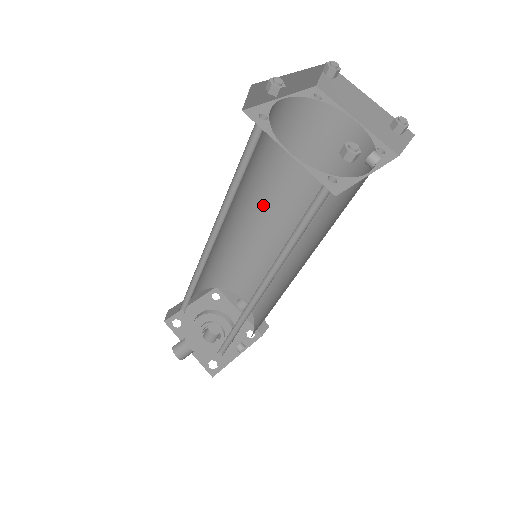
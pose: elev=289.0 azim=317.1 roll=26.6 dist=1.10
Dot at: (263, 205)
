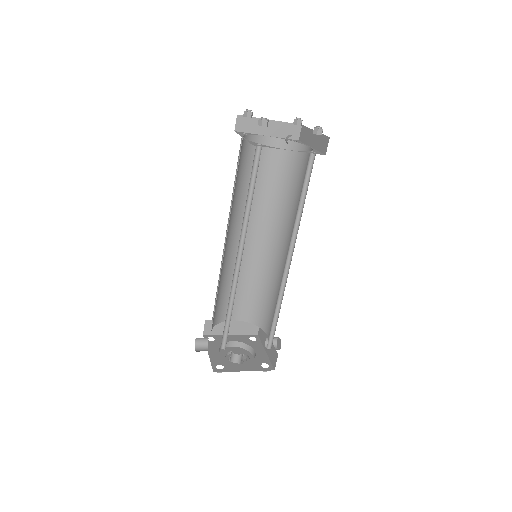
Dot at: (273, 230)
